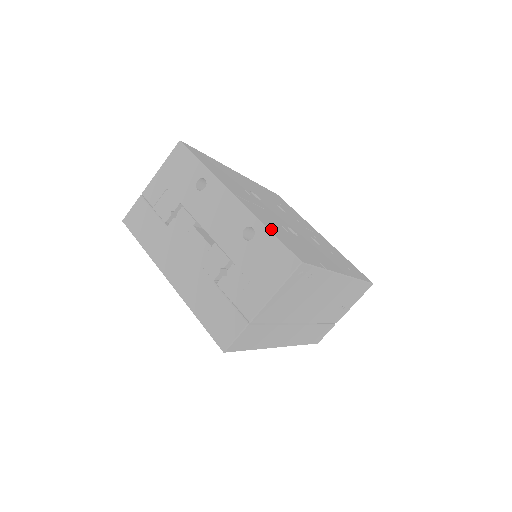
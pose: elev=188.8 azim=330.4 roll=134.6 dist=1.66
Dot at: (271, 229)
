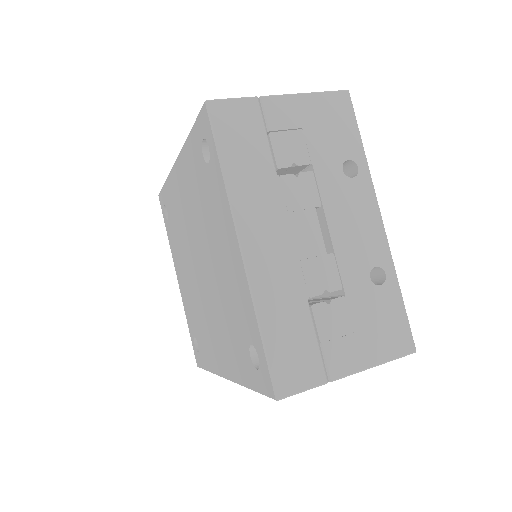
Dot at: occluded
